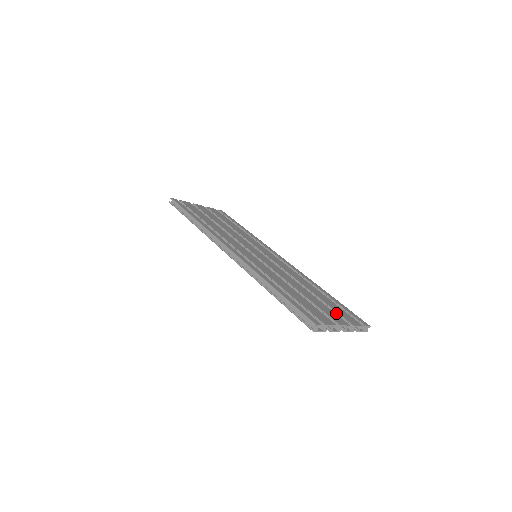
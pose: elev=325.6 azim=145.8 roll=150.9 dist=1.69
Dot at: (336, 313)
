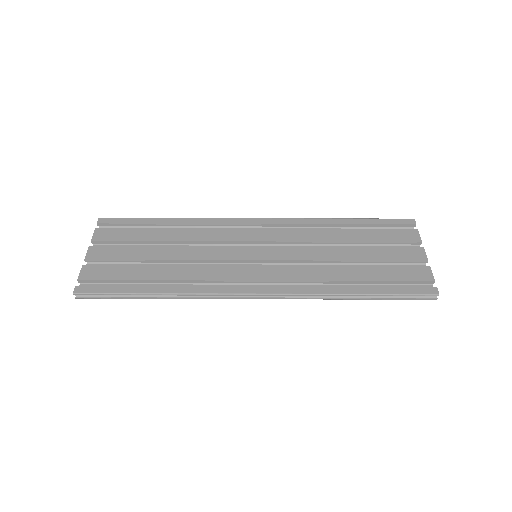
Dot at: (395, 243)
